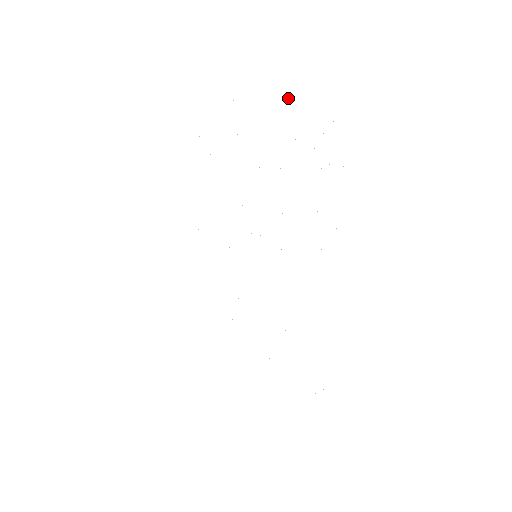
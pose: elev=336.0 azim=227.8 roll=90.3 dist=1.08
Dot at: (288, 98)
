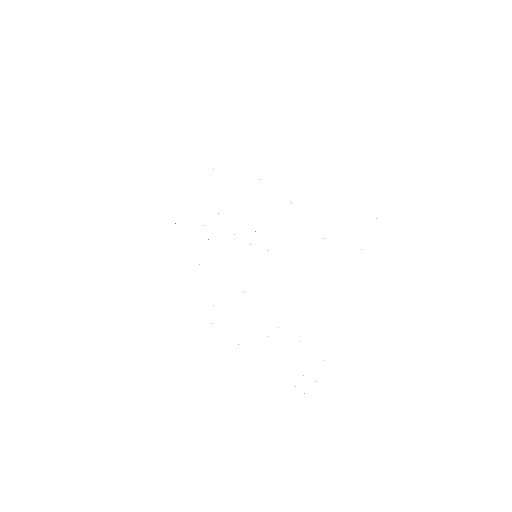
Dot at: occluded
